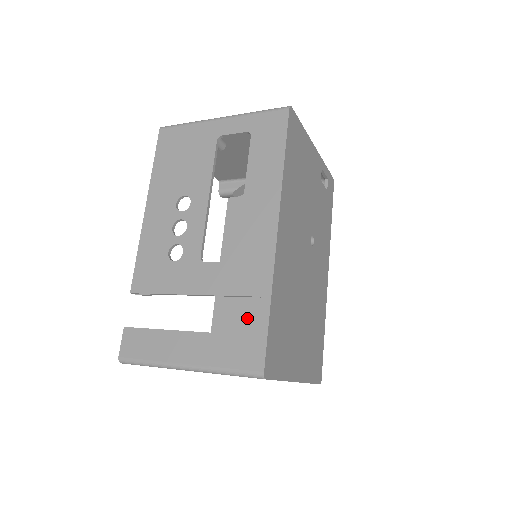
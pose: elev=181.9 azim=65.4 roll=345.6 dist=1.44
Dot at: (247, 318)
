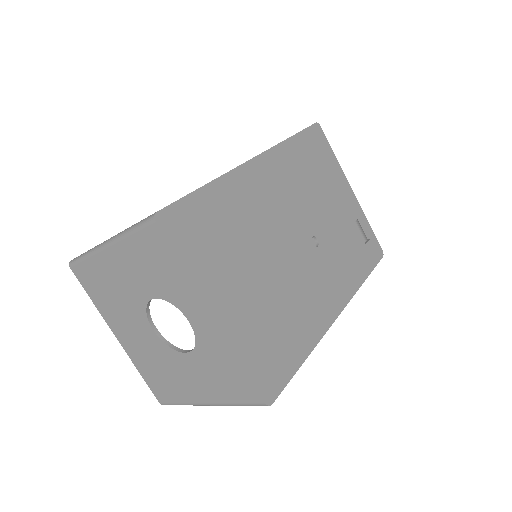
Dot at: occluded
